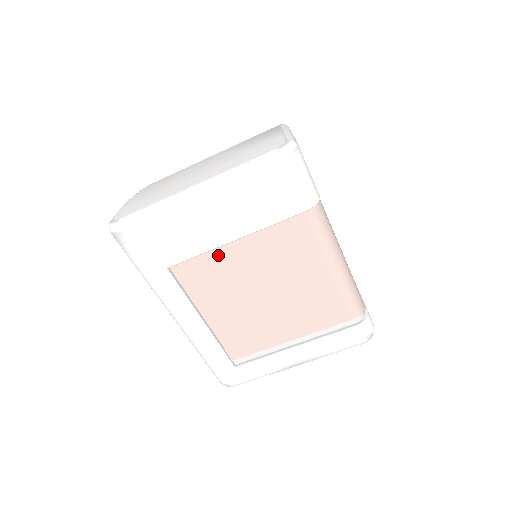
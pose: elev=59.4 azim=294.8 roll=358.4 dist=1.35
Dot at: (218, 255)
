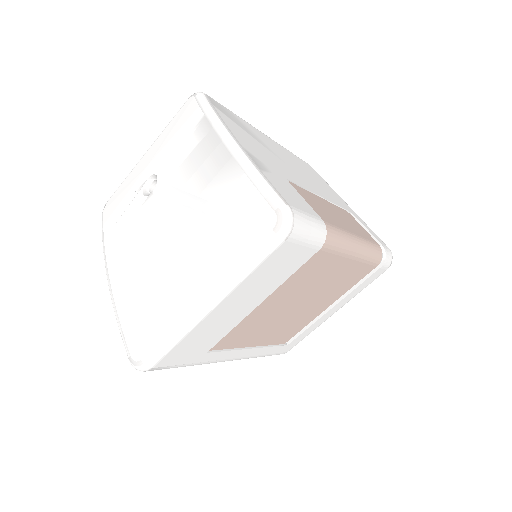
Dot at: (248, 318)
